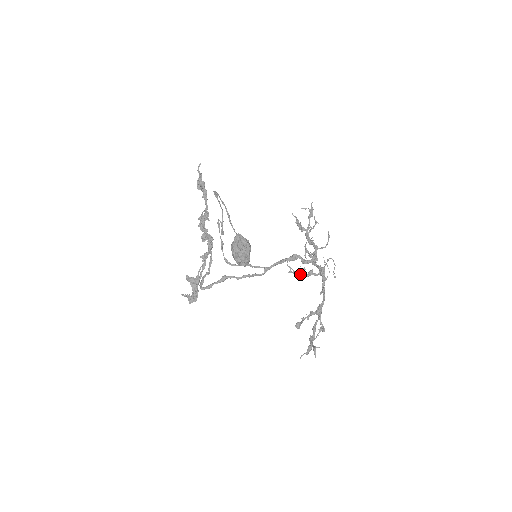
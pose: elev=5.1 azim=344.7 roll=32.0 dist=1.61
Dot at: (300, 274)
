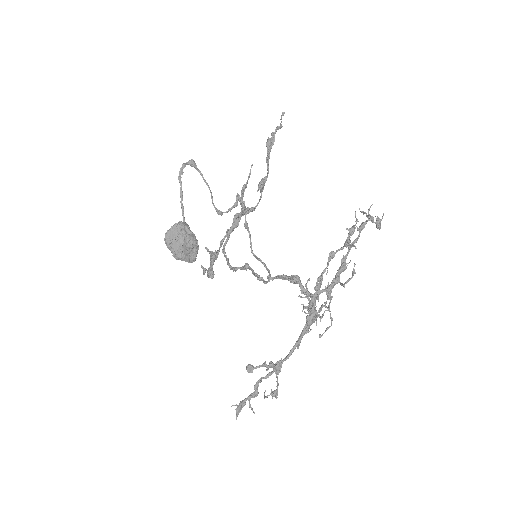
Dot at: (307, 306)
